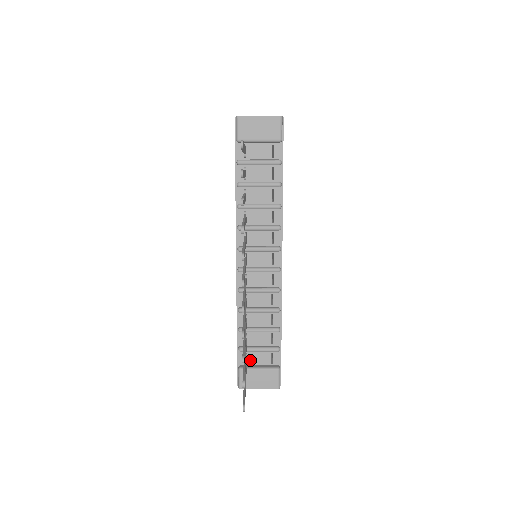
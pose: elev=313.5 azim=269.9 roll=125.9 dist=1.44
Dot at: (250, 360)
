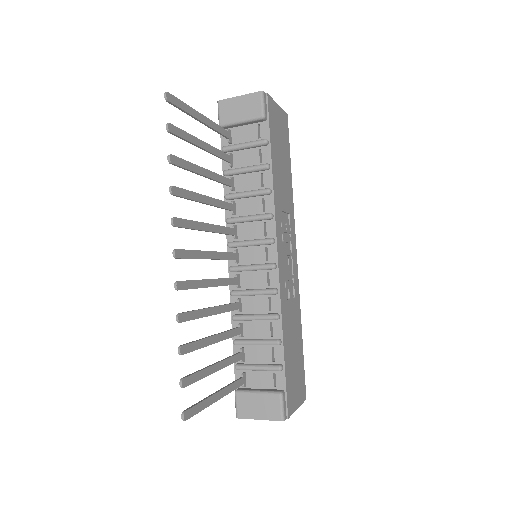
Dot at: (249, 382)
